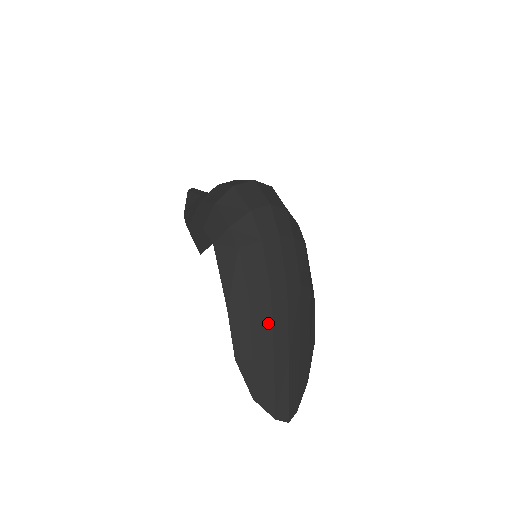
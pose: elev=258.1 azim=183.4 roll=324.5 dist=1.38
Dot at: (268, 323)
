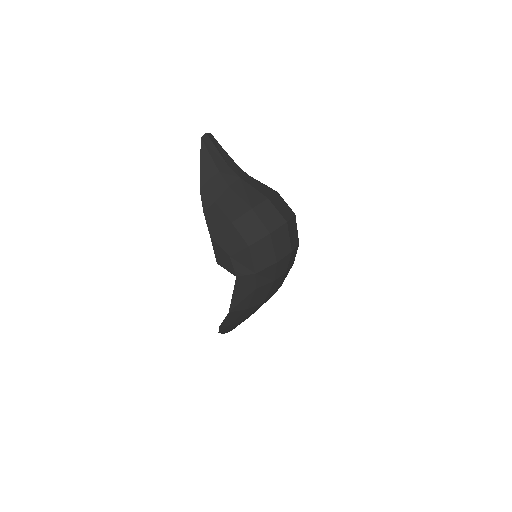
Dot at: (250, 312)
